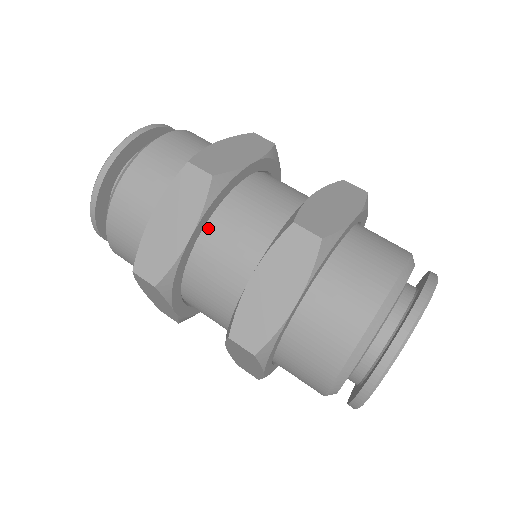
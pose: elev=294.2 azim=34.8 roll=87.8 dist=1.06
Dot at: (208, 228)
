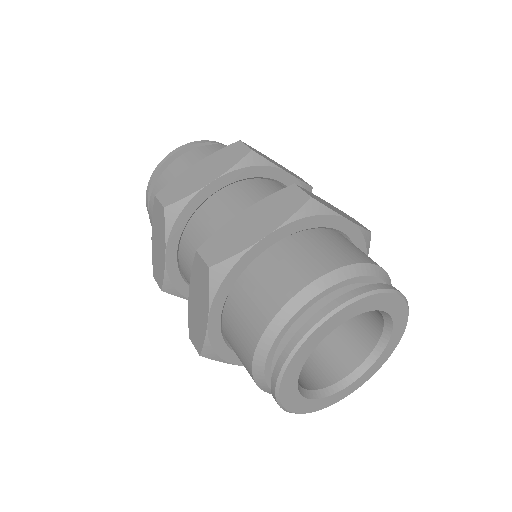
Dot at: (229, 188)
